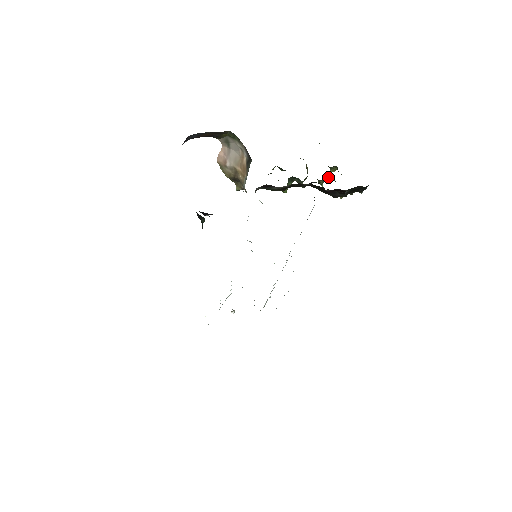
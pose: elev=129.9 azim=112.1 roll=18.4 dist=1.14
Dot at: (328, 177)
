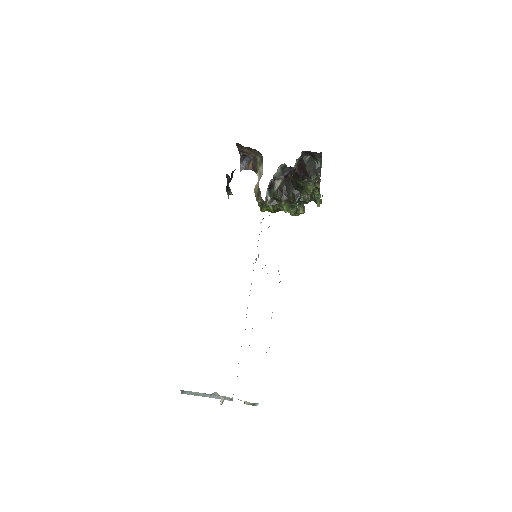
Dot at: (311, 196)
